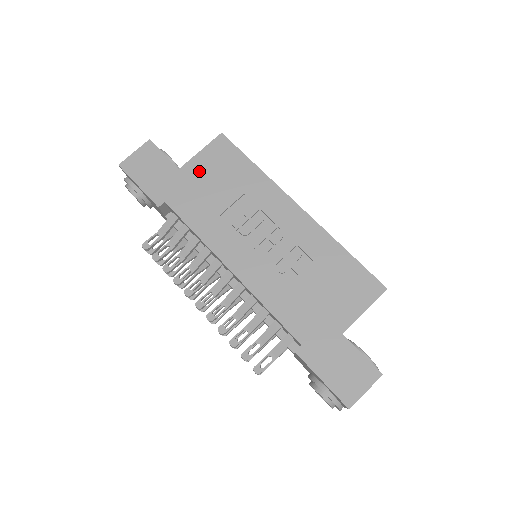
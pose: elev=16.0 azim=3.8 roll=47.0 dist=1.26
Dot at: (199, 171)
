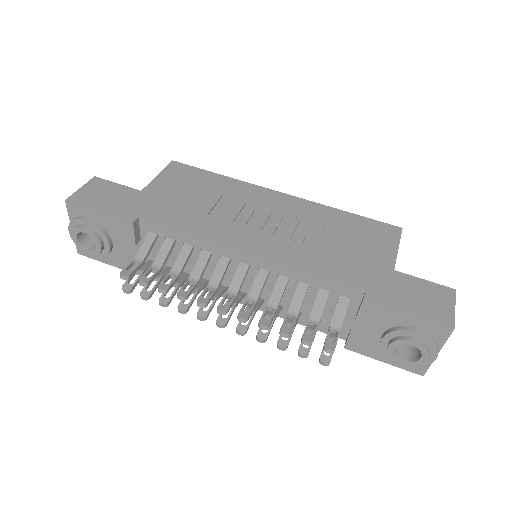
Dot at: (165, 188)
